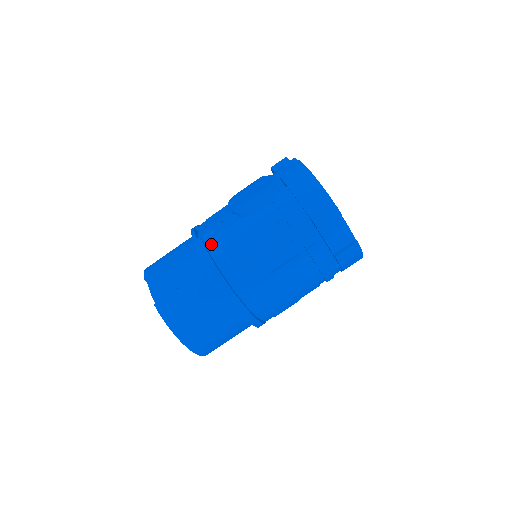
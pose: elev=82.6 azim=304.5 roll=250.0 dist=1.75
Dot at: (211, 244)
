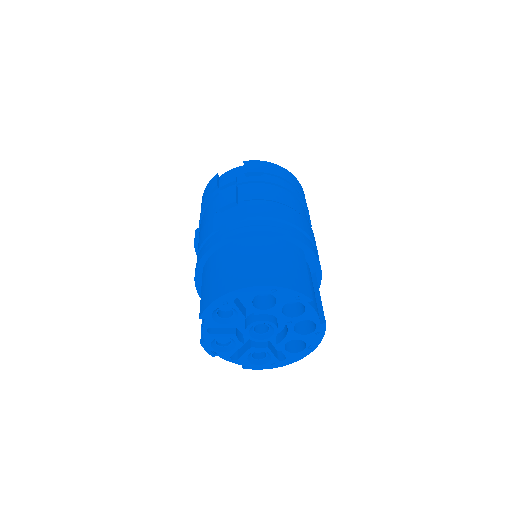
Dot at: occluded
